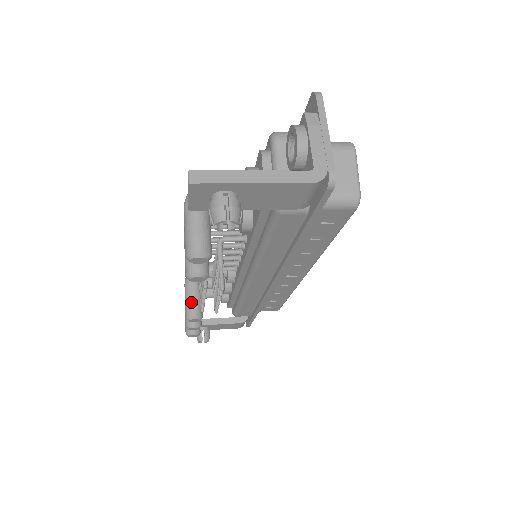
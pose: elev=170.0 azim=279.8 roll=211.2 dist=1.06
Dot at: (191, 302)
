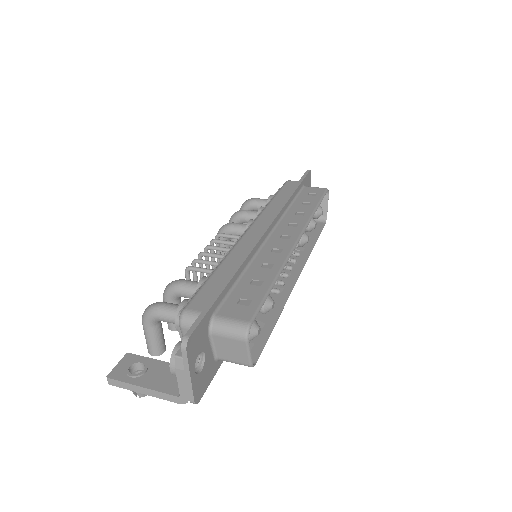
Dot at: occluded
